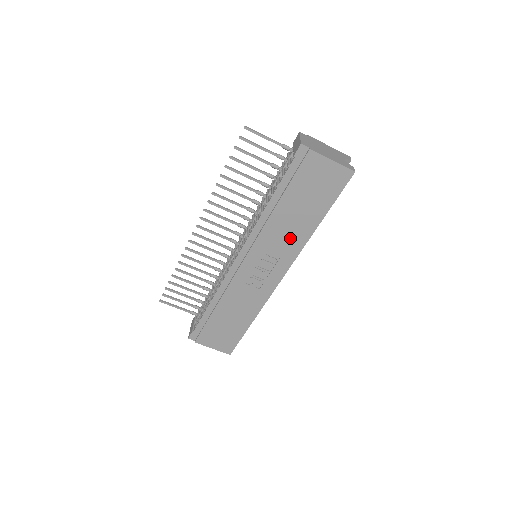
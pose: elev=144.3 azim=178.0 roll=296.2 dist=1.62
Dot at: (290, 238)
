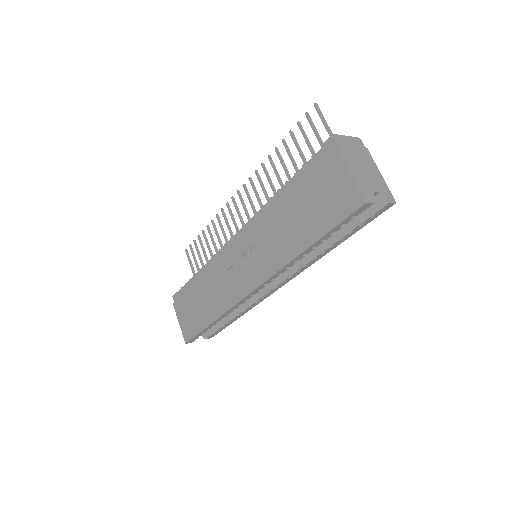
Dot at: (277, 246)
